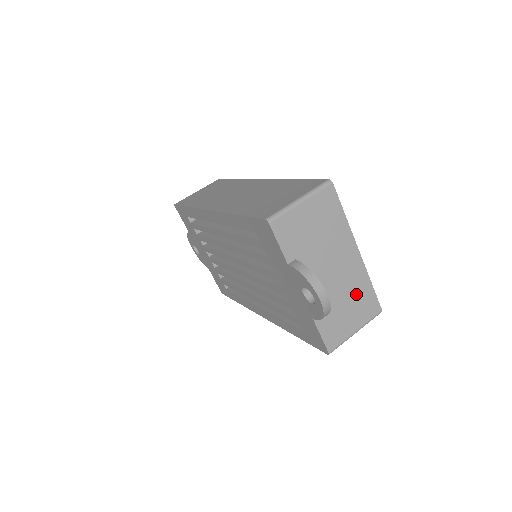
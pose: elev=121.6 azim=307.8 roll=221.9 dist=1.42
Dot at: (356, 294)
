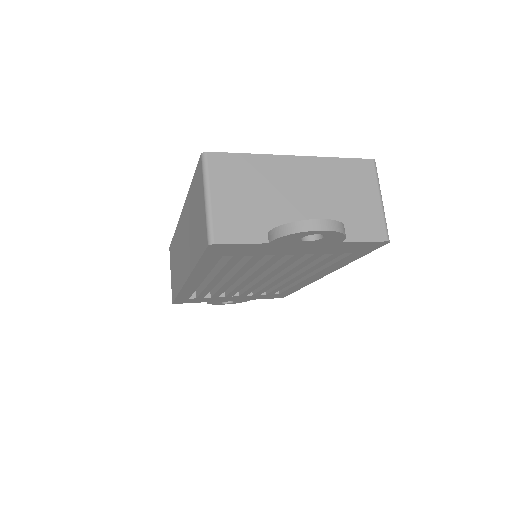
Dot at: (340, 181)
